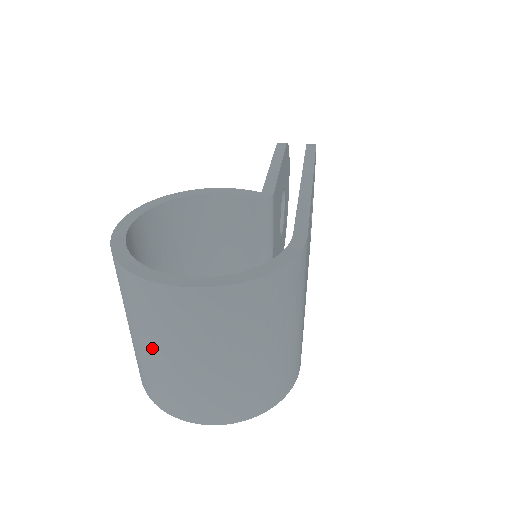
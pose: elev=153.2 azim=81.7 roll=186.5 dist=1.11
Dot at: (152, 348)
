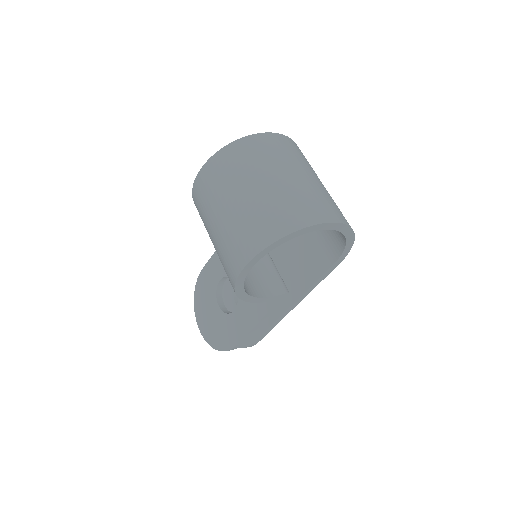
Dot at: (279, 174)
